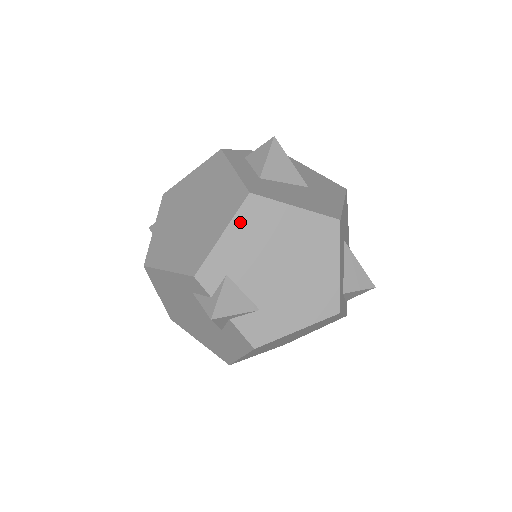
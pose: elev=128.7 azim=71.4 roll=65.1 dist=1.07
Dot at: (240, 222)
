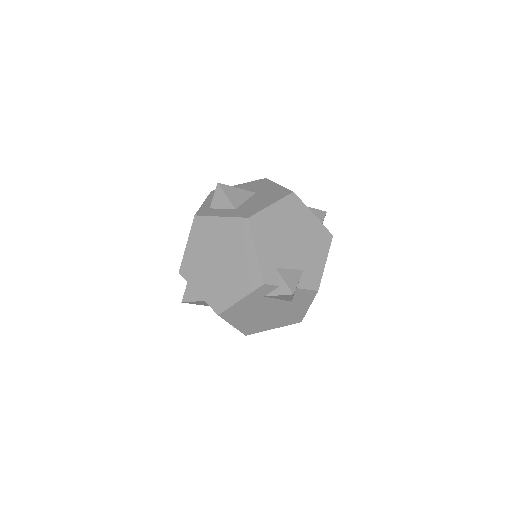
Dot at: (258, 236)
